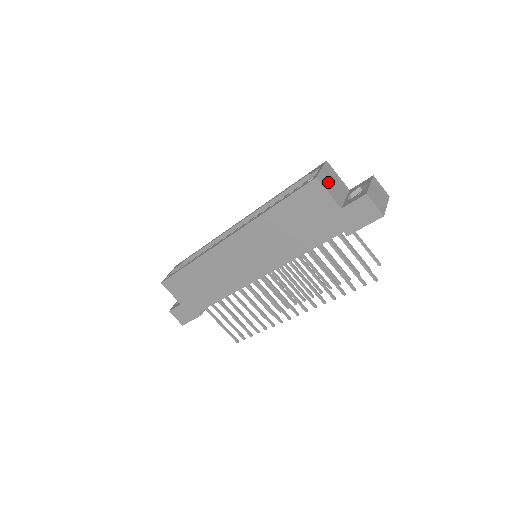
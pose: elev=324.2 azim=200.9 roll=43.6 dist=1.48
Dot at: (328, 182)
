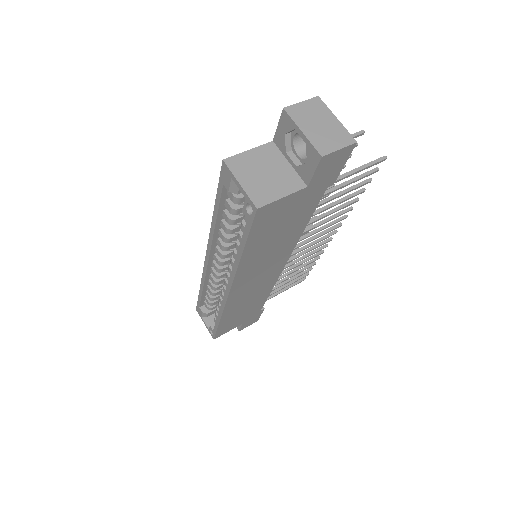
Dot at: (263, 185)
